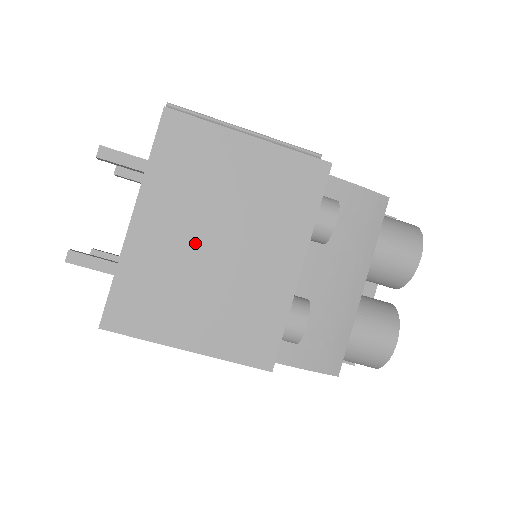
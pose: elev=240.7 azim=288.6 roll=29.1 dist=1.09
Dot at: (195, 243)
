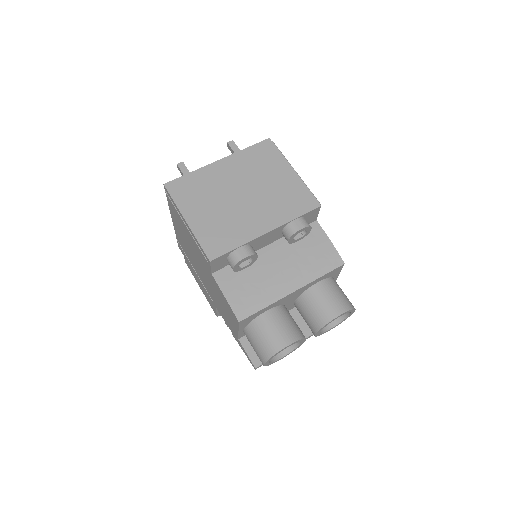
Dot at: (232, 187)
